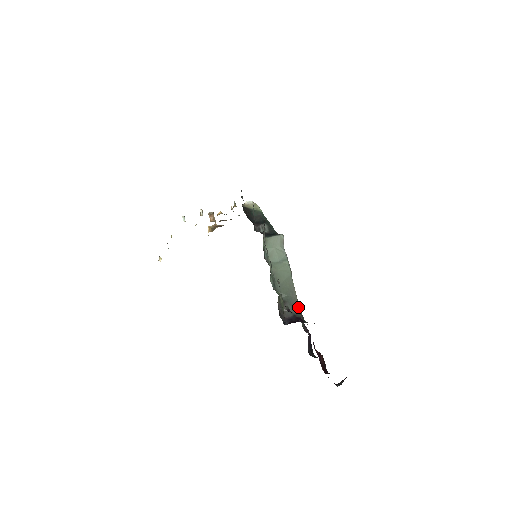
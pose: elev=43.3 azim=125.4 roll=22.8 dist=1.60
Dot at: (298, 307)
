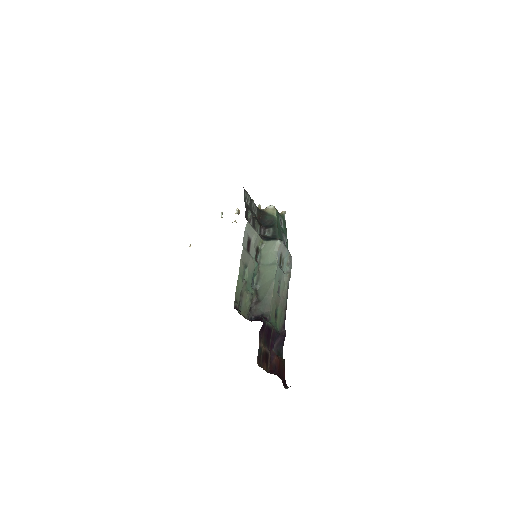
Dot at: (269, 308)
